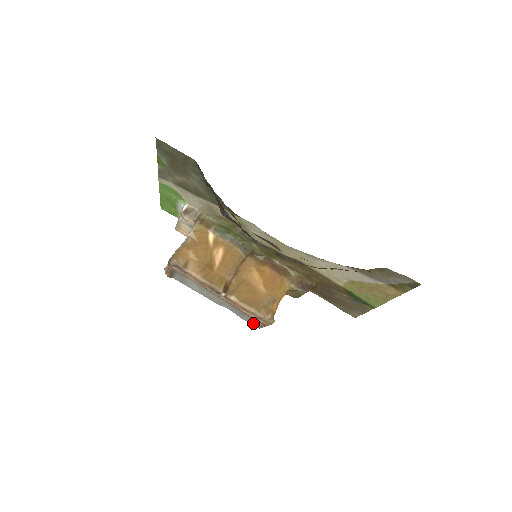
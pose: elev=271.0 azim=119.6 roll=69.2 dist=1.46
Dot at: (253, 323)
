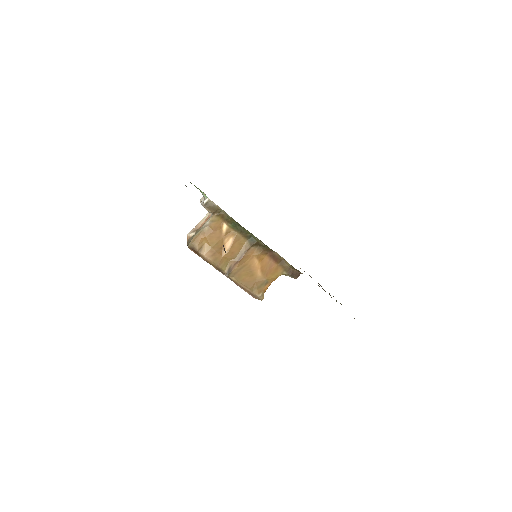
Dot at: occluded
